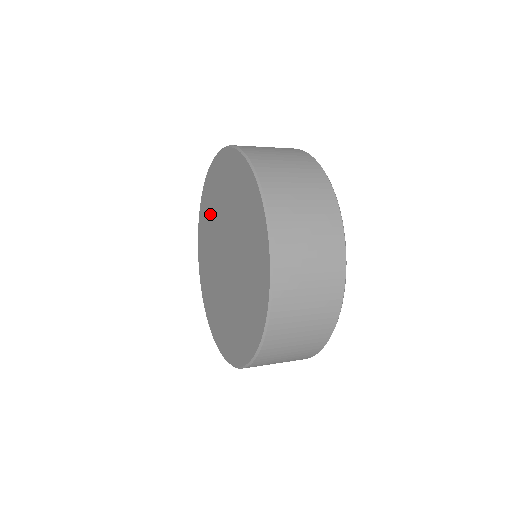
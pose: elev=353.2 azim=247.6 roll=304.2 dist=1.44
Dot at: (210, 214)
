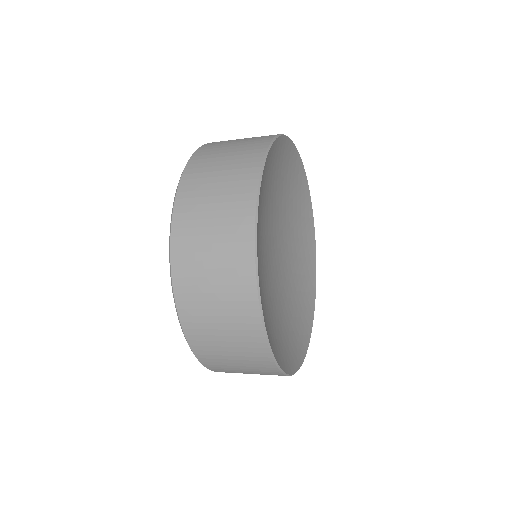
Dot at: occluded
